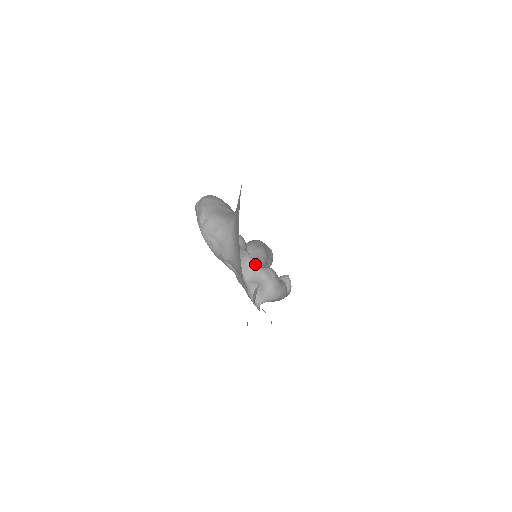
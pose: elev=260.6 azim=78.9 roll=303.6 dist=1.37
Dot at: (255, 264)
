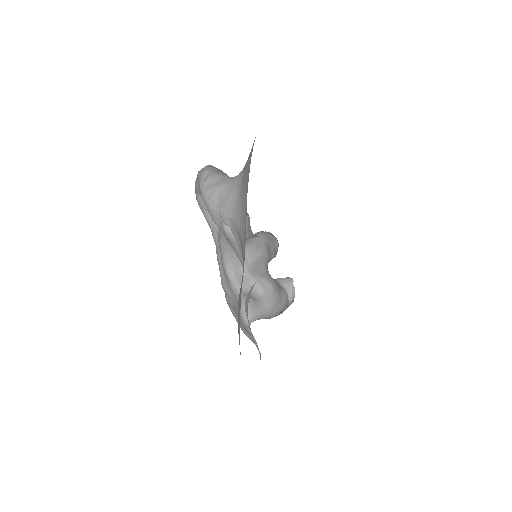
Dot at: (252, 276)
